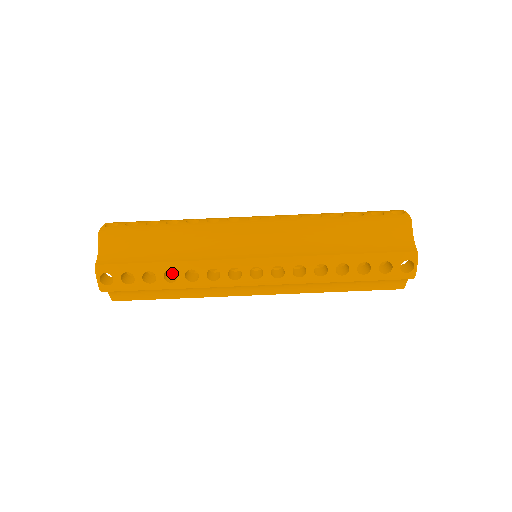
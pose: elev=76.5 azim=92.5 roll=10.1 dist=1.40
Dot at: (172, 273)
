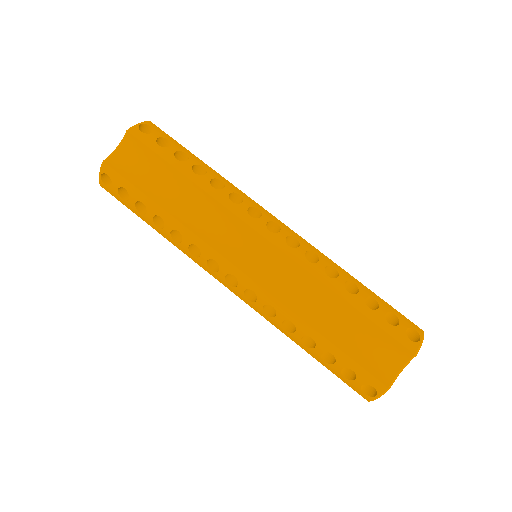
Dot at: occluded
